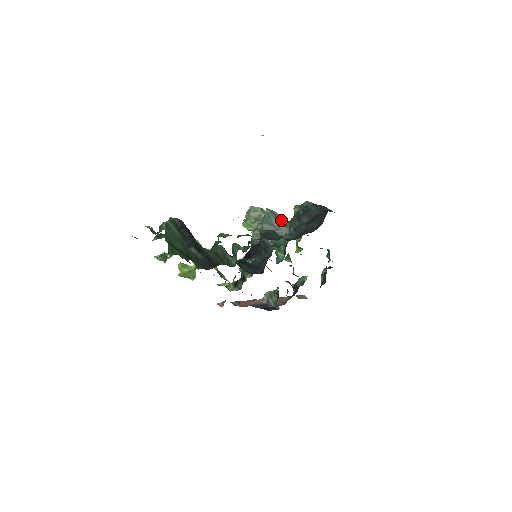
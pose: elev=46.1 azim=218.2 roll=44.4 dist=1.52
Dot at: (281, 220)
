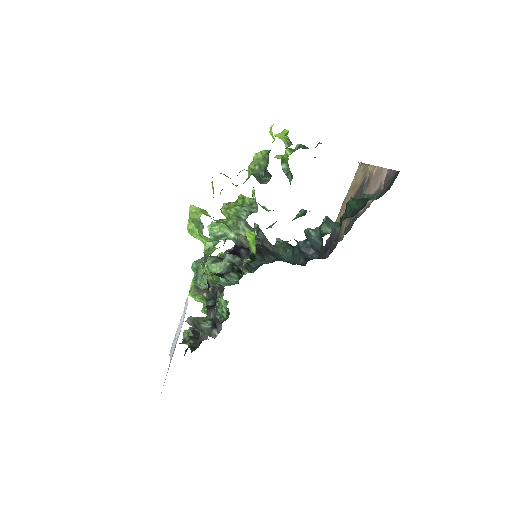
Dot at: occluded
